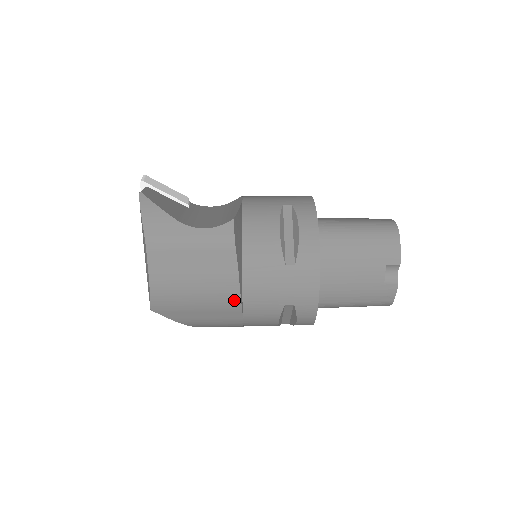
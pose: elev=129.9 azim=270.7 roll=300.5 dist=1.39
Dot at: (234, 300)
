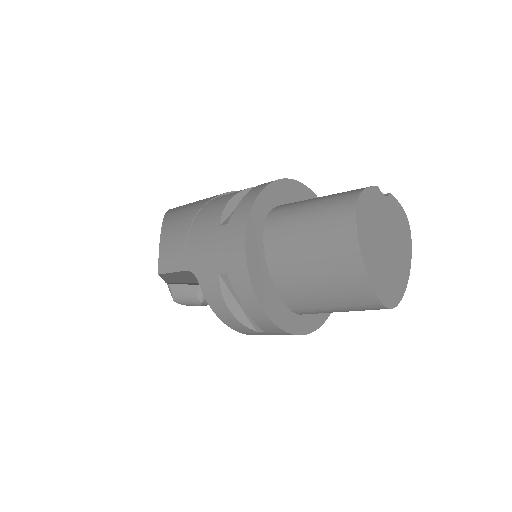
Dot at: occluded
